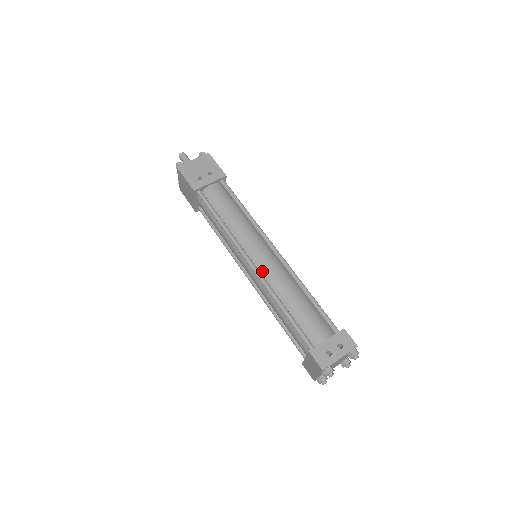
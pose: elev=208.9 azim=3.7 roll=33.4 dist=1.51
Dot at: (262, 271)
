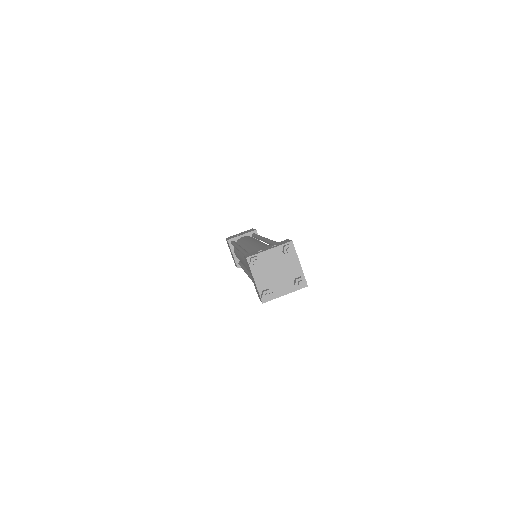
Dot at: (246, 248)
